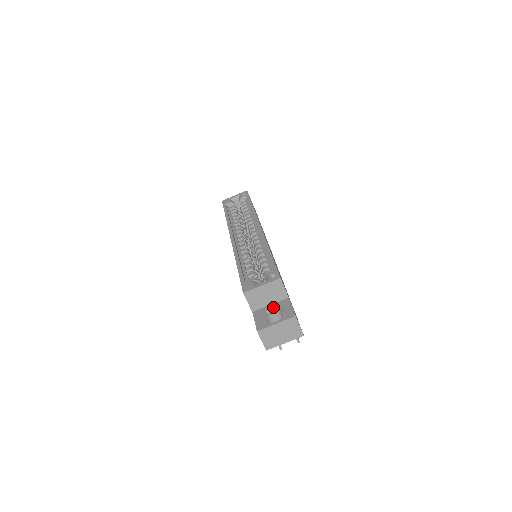
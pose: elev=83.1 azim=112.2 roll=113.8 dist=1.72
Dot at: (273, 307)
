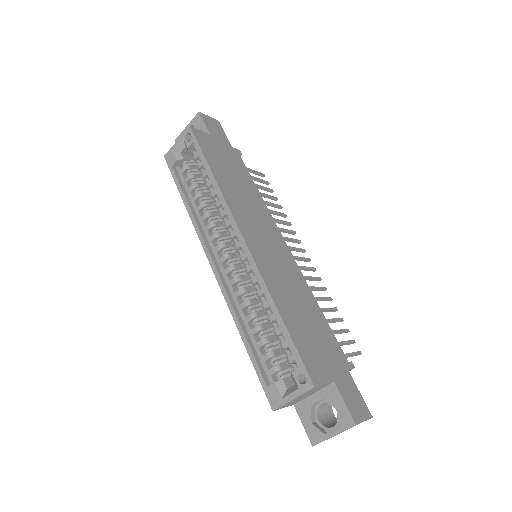
Dot at: (318, 400)
